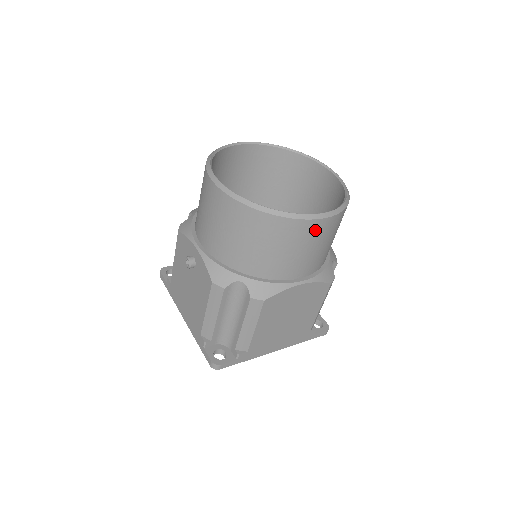
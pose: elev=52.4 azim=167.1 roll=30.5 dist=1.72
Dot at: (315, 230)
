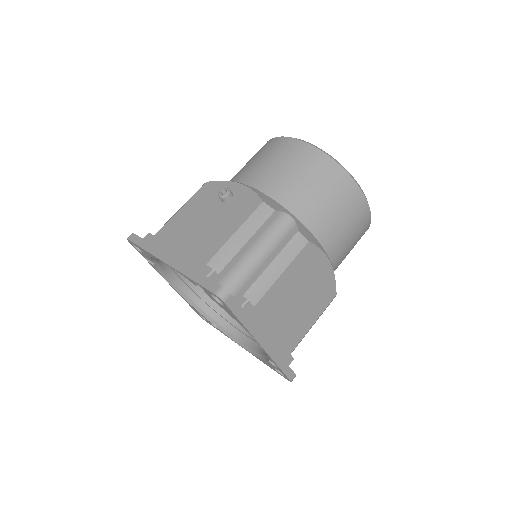
Dot at: (361, 212)
